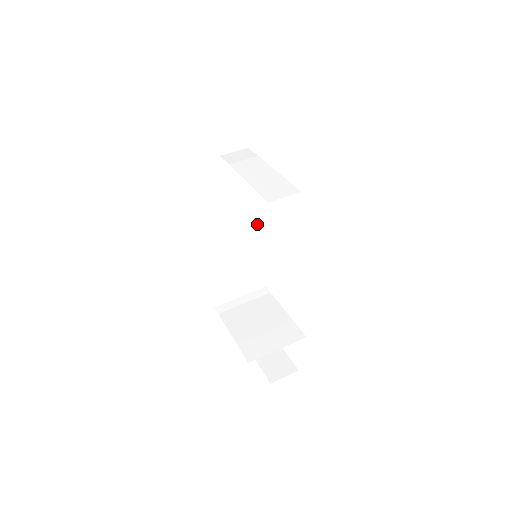
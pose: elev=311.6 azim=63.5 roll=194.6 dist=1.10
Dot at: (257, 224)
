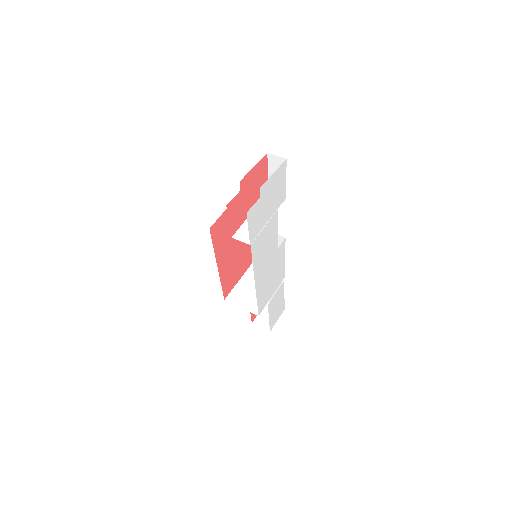
Dot at: occluded
